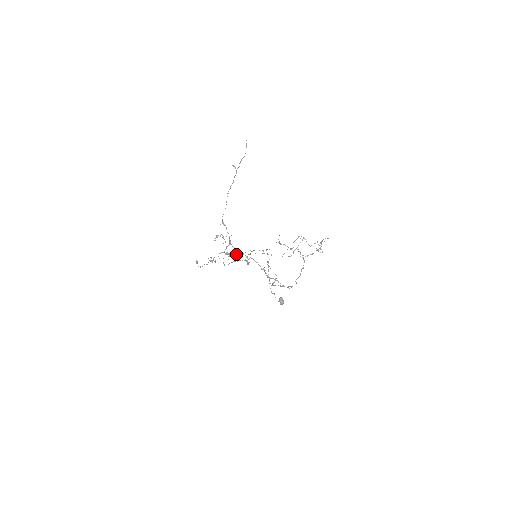
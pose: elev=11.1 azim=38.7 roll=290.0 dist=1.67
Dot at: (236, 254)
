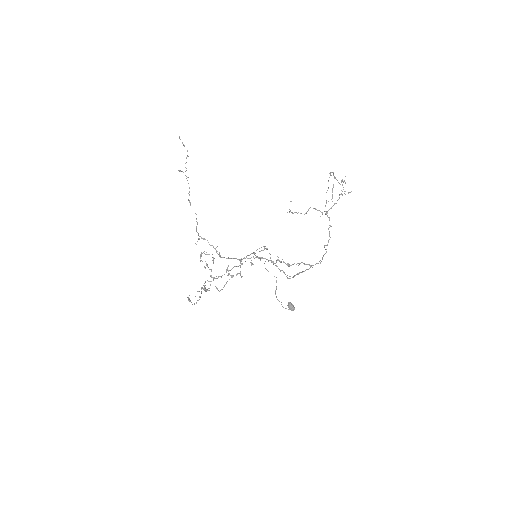
Dot at: occluded
